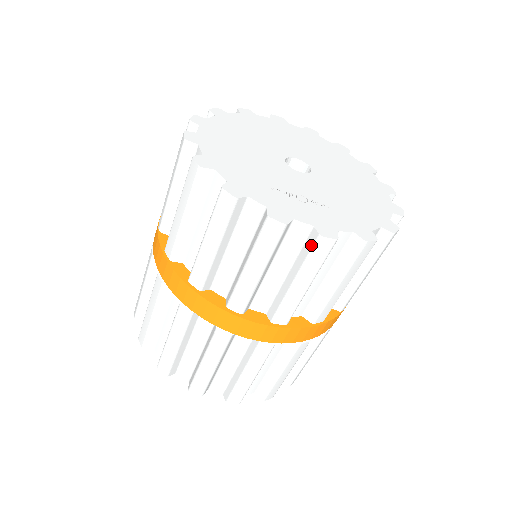
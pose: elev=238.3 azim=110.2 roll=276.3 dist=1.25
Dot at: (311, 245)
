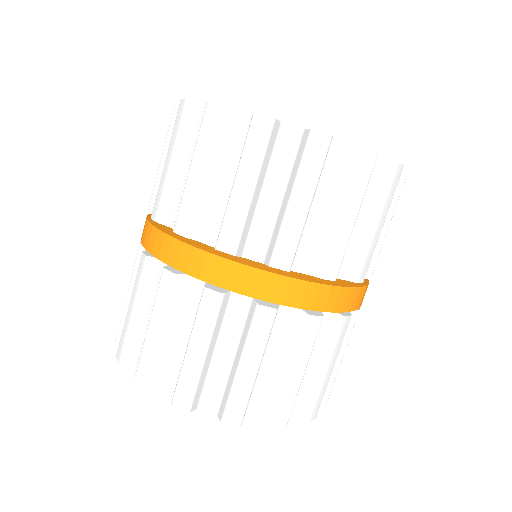
Dot at: (304, 146)
